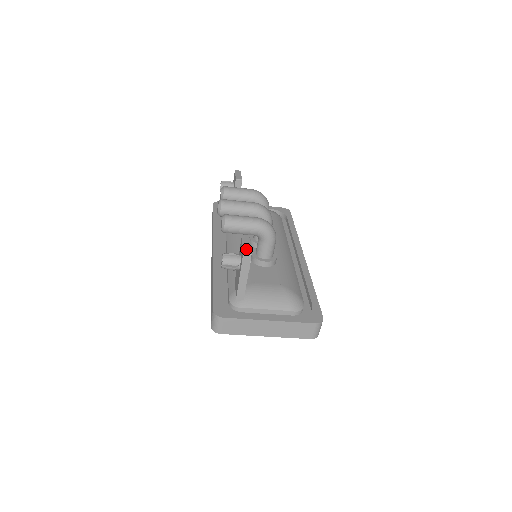
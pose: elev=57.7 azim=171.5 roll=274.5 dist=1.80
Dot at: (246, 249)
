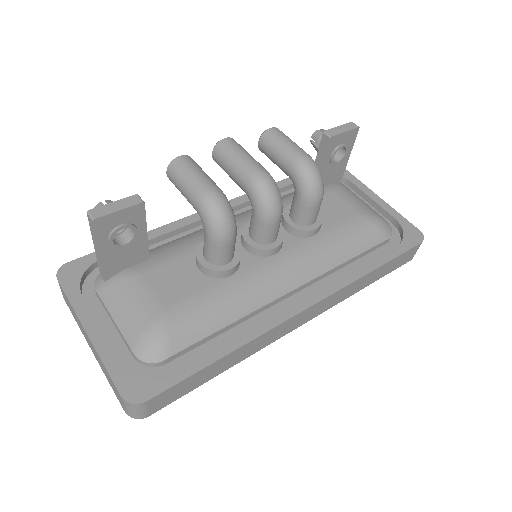
Dot at: (103, 209)
